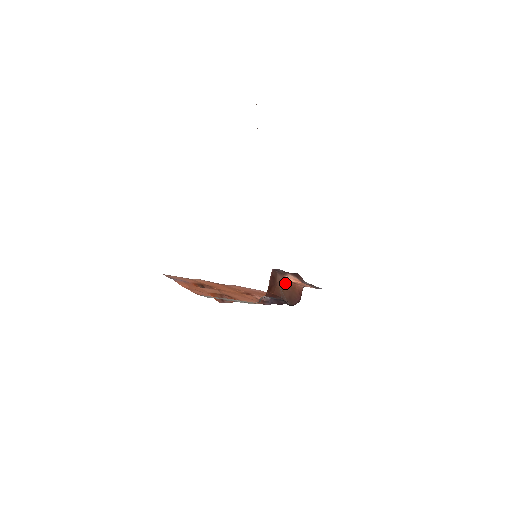
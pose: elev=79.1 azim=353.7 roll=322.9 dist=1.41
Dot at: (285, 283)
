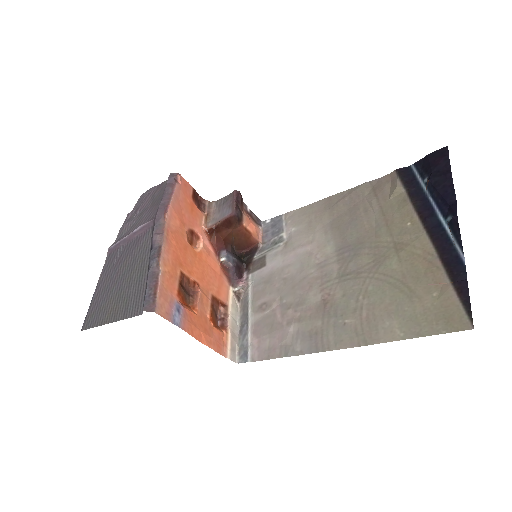
Dot at: (241, 232)
